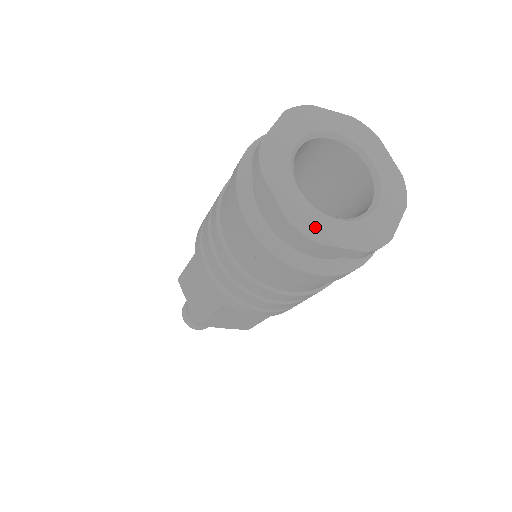
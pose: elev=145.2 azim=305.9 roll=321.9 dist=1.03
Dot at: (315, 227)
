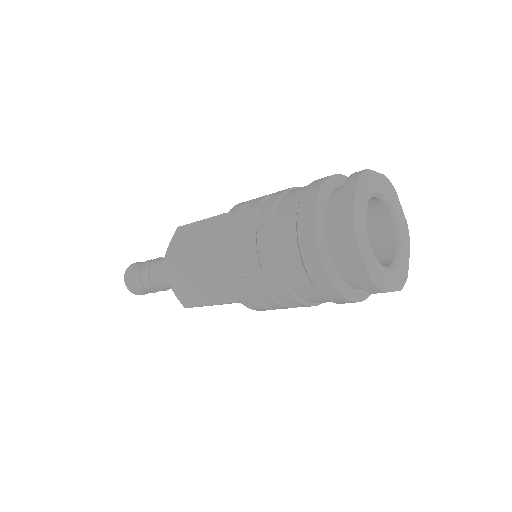
Dot at: (403, 273)
